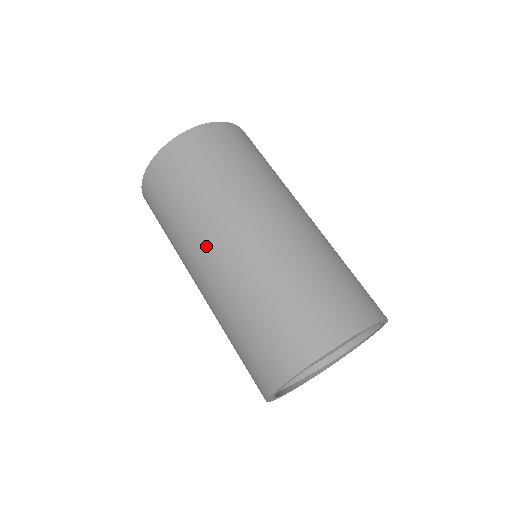
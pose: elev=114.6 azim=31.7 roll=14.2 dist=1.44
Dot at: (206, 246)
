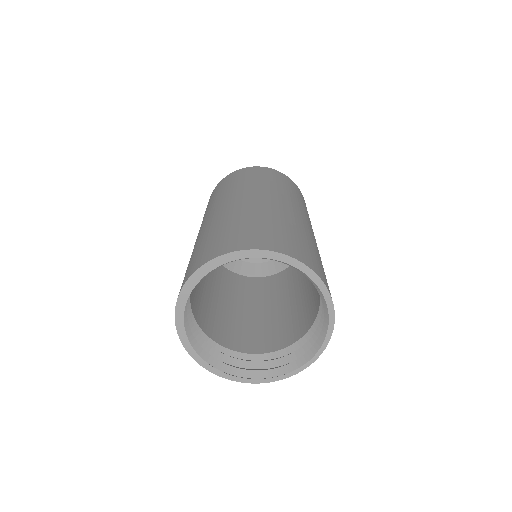
Dot at: (267, 194)
